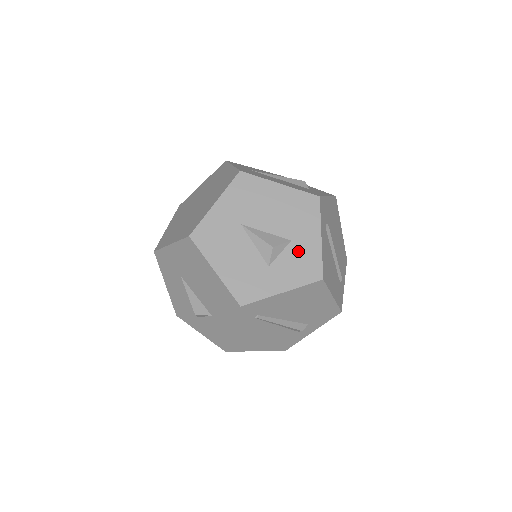
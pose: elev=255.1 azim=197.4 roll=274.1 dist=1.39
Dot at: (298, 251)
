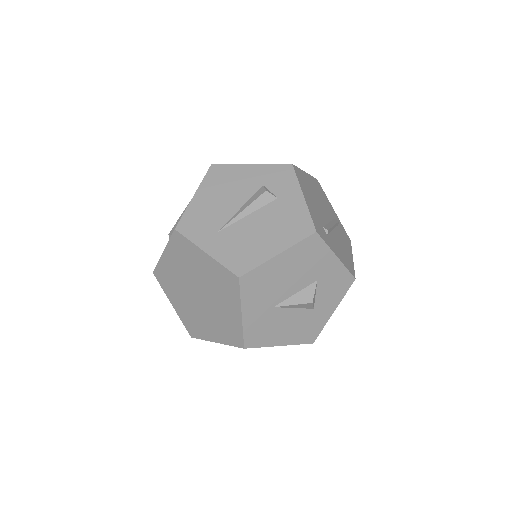
Dot at: (327, 281)
